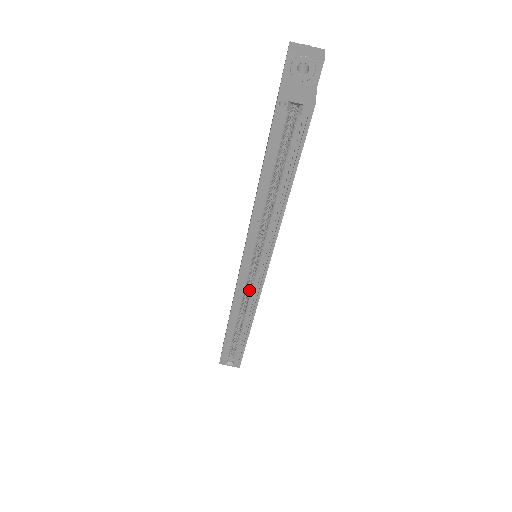
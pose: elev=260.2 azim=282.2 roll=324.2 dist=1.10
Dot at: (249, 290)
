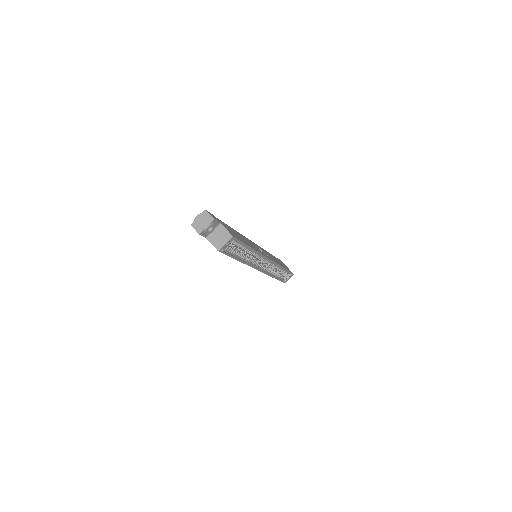
Dot at: occluded
